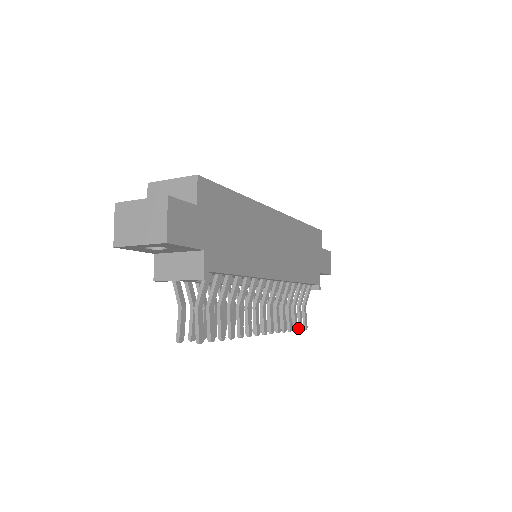
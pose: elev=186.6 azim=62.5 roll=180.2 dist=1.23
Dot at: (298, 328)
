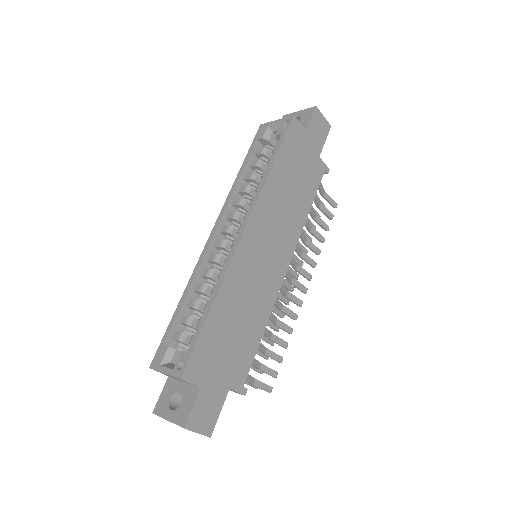
Dot at: (329, 219)
